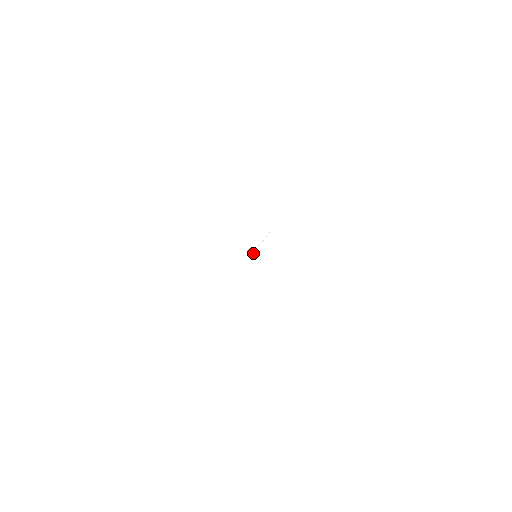
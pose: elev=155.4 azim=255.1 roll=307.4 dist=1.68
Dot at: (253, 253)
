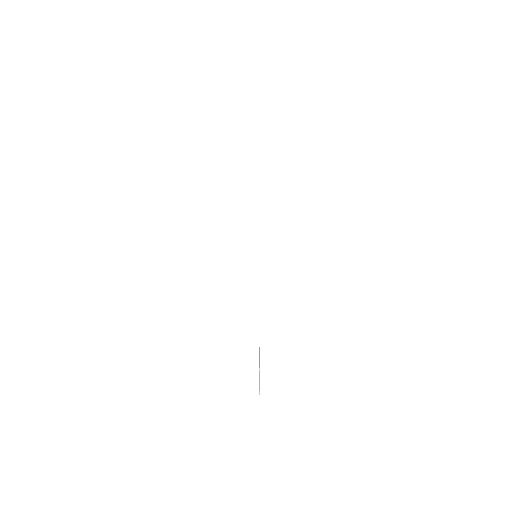
Dot at: occluded
